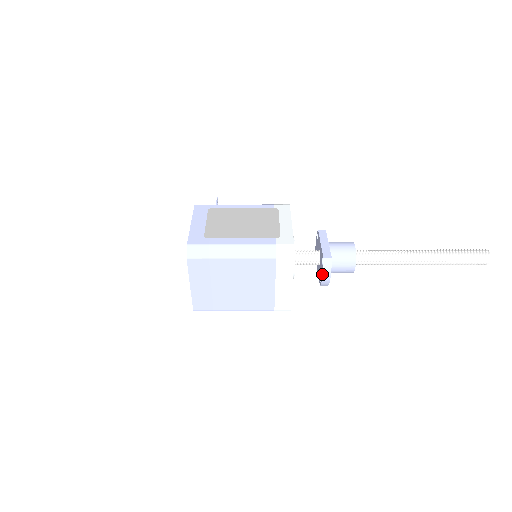
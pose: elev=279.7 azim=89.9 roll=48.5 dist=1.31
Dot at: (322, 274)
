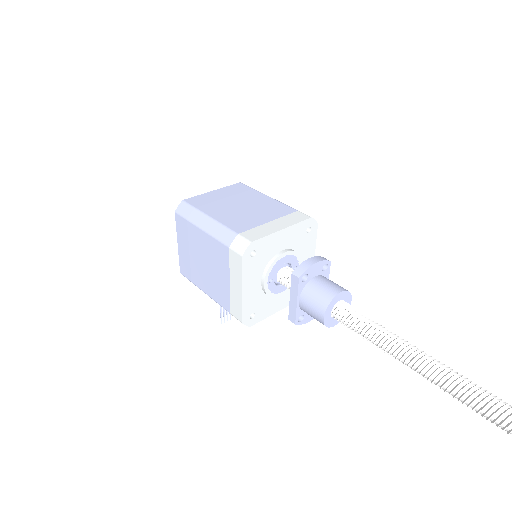
Dot at: (310, 258)
